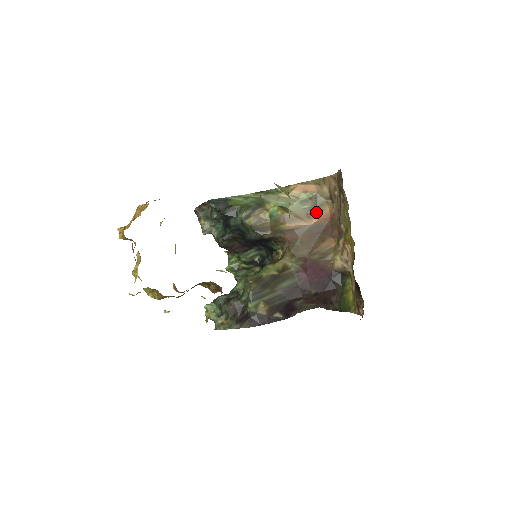
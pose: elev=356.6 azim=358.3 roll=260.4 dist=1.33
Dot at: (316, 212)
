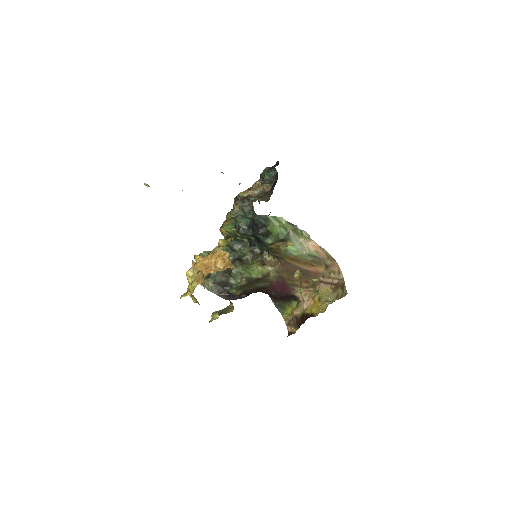
Dot at: (312, 264)
